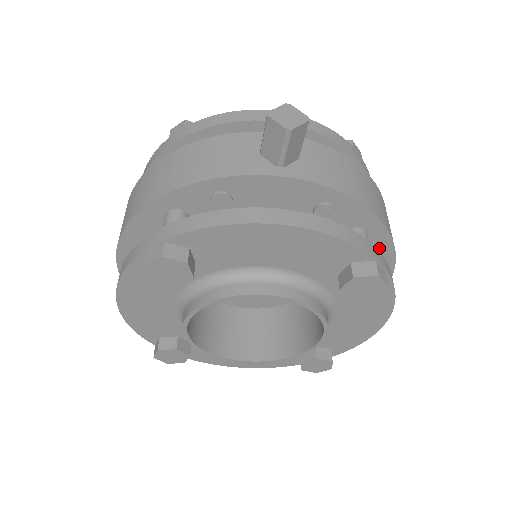
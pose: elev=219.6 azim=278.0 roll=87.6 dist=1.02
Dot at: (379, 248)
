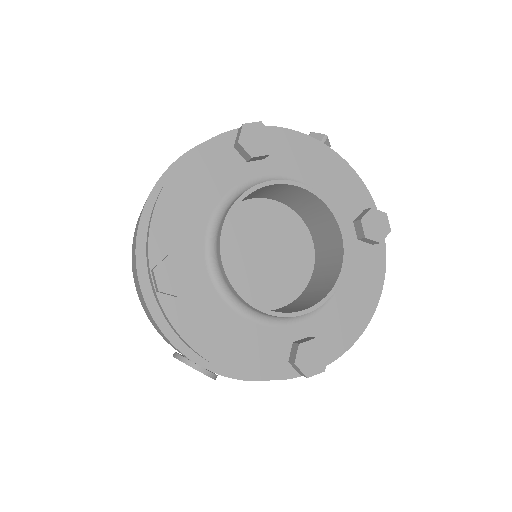
Dot at: occluded
